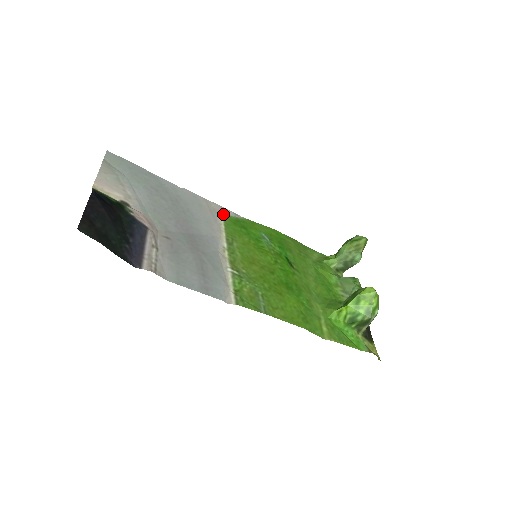
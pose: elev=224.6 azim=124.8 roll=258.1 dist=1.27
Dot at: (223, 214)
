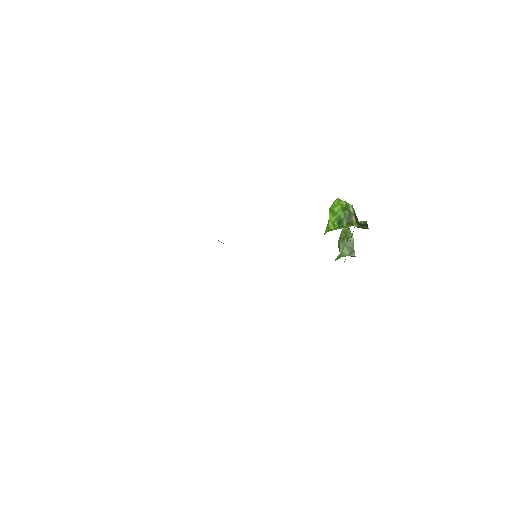
Dot at: occluded
